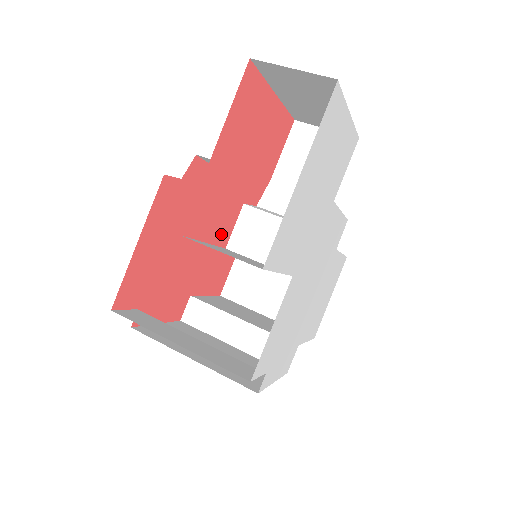
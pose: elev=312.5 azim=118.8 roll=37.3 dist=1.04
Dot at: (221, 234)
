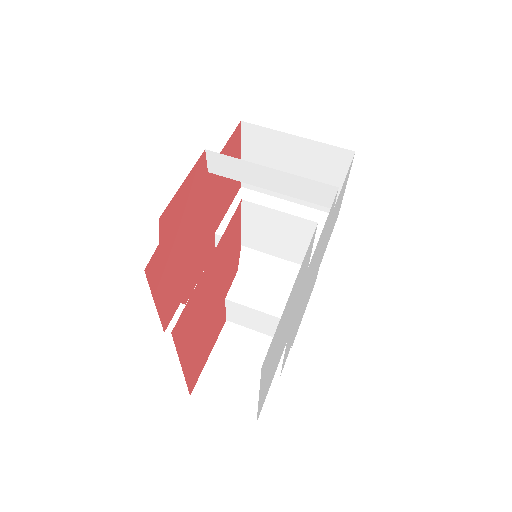
Dot at: (218, 331)
